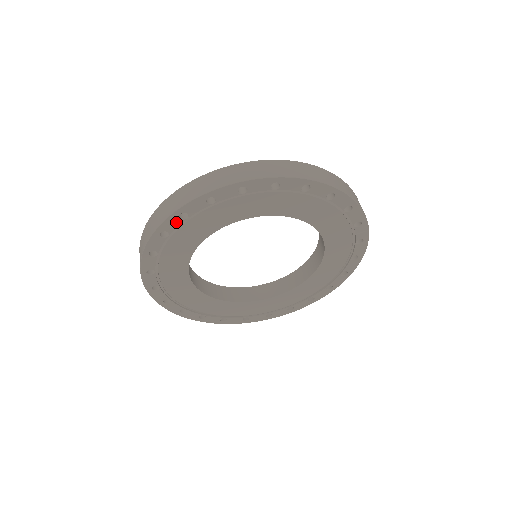
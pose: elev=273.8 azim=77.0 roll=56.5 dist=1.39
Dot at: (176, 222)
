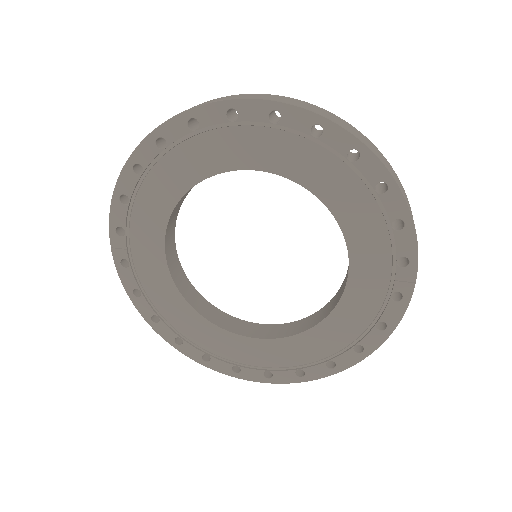
Dot at: (181, 130)
